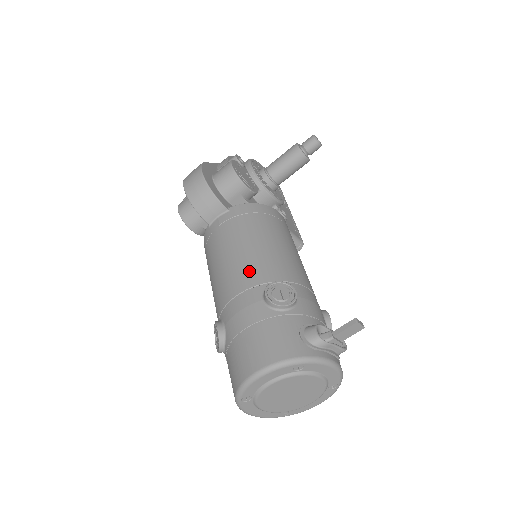
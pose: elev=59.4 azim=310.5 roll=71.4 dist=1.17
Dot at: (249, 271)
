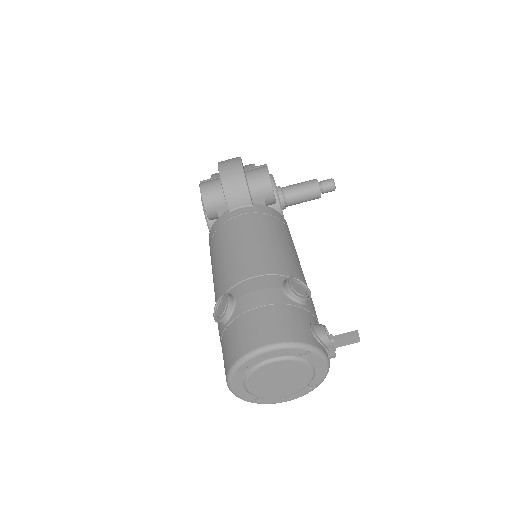
Dot at: (270, 260)
